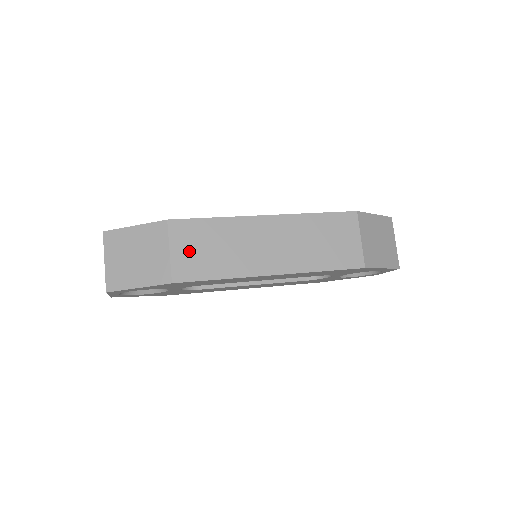
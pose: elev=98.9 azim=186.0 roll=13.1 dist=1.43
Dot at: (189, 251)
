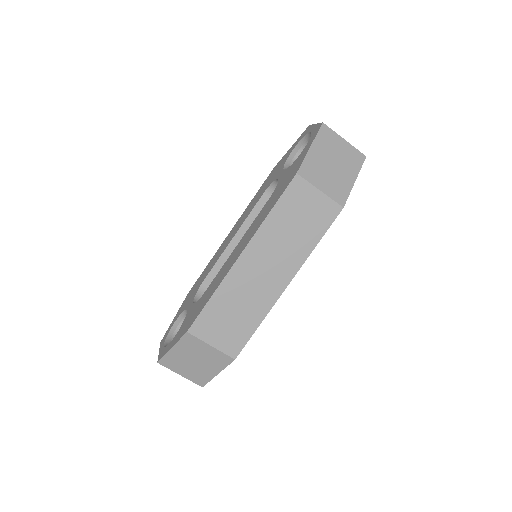
Dot at: (222, 333)
